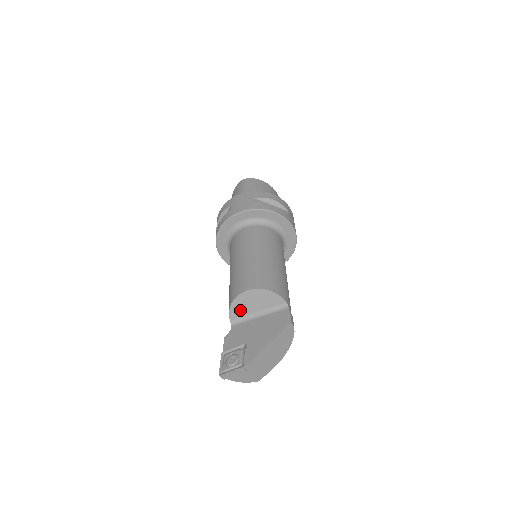
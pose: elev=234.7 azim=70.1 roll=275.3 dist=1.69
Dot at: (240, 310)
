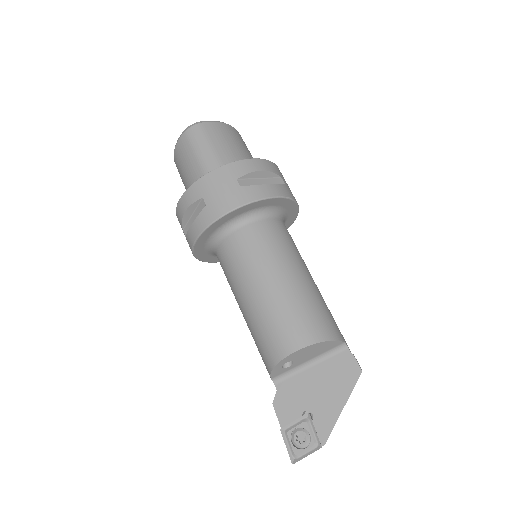
Dot at: (284, 367)
